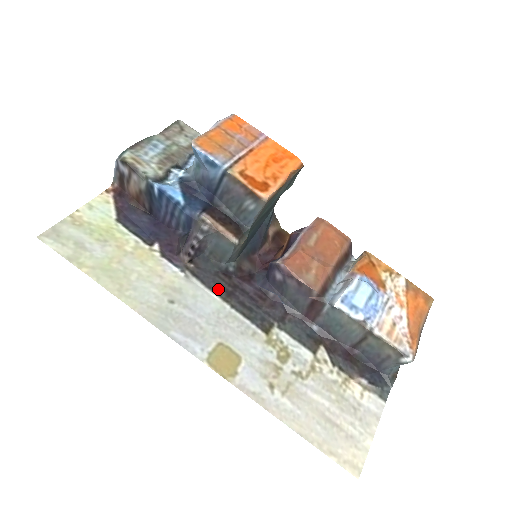
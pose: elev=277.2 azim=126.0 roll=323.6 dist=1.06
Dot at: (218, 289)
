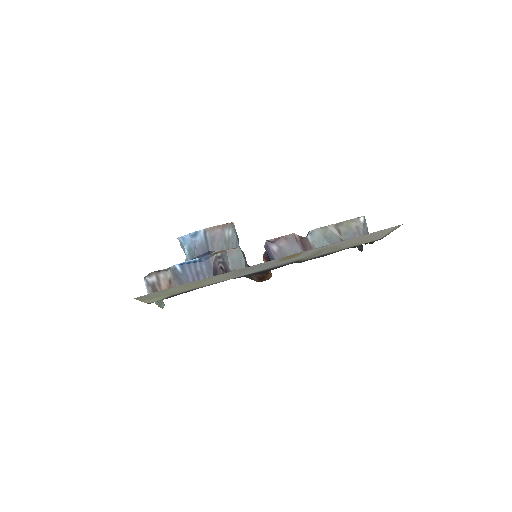
Dot at: (255, 273)
